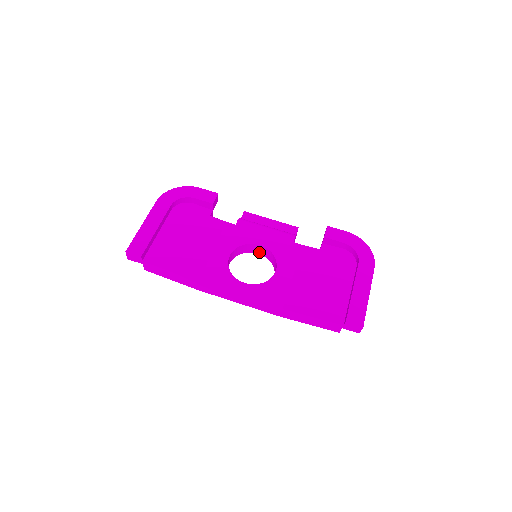
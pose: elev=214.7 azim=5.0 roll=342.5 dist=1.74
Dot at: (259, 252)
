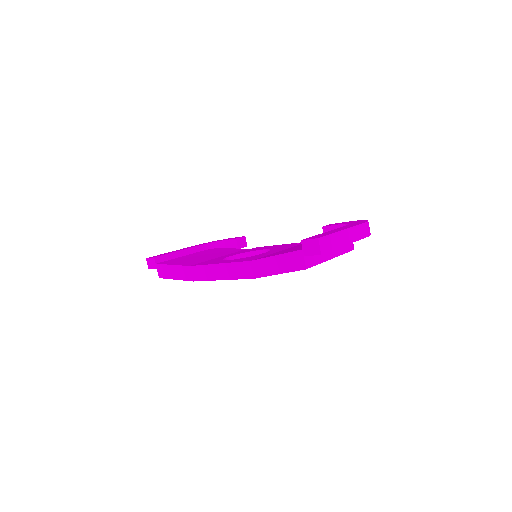
Dot at: occluded
